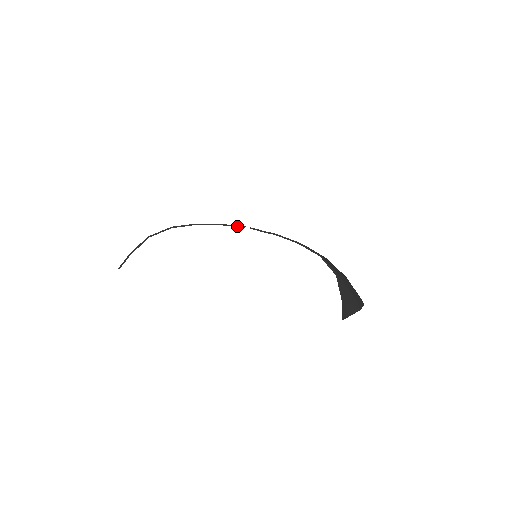
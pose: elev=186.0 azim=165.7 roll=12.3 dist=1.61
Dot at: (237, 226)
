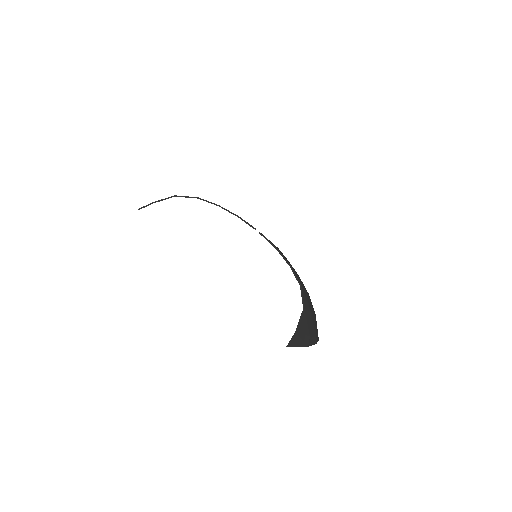
Dot at: (250, 225)
